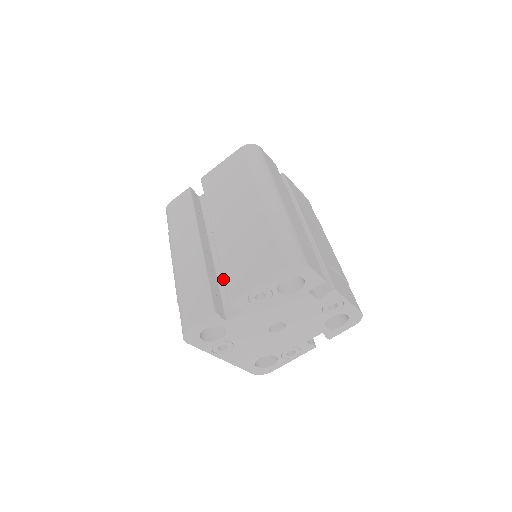
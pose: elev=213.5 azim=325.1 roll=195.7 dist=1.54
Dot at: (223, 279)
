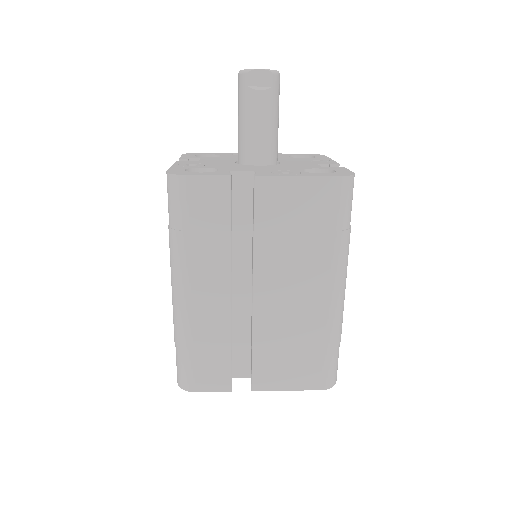
Dot at: occluded
